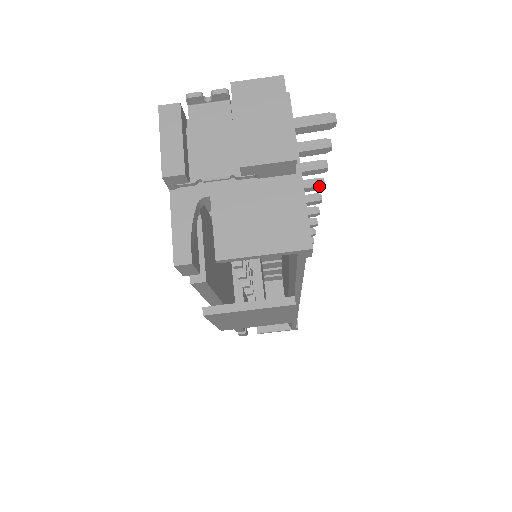
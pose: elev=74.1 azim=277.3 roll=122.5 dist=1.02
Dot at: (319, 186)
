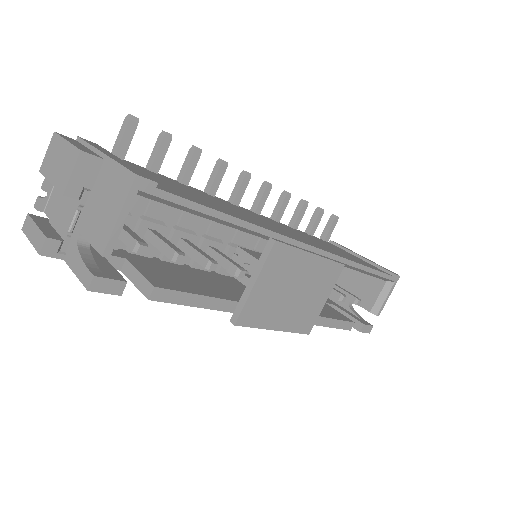
Dot at: (221, 165)
